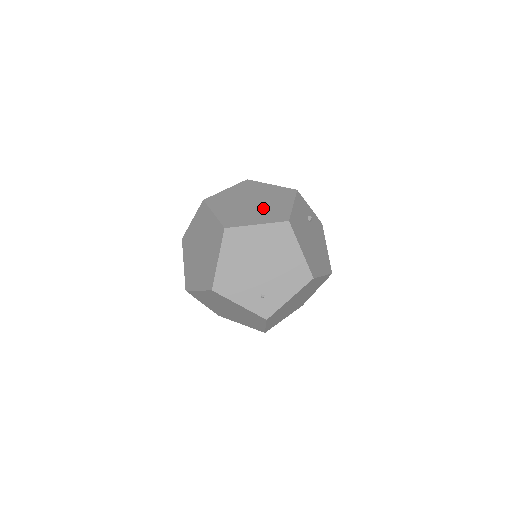
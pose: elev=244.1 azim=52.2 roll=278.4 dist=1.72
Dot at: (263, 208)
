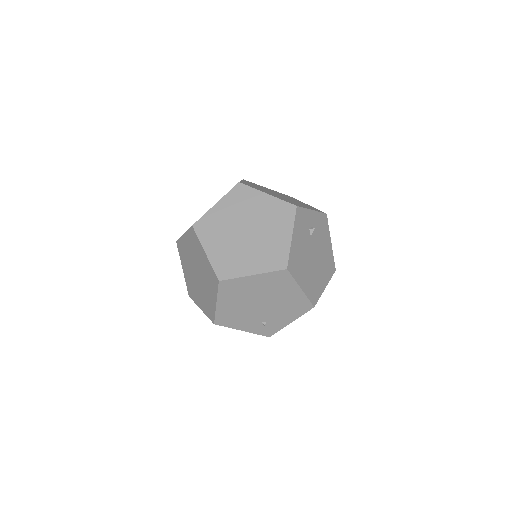
Dot at: (259, 244)
